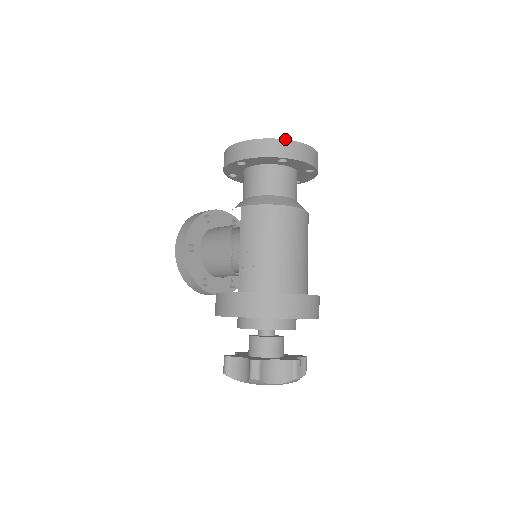
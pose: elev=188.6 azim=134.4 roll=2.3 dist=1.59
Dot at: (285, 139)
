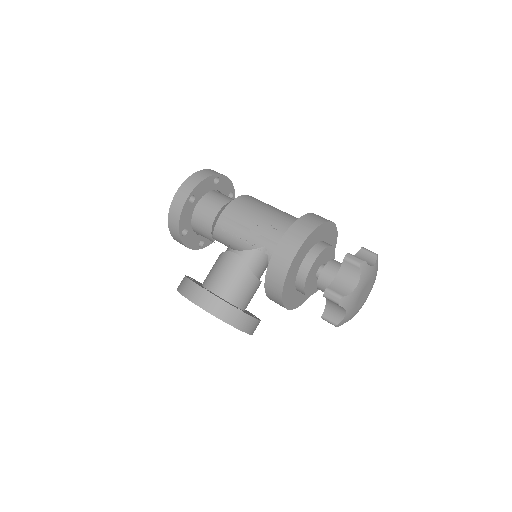
Dot at: (206, 169)
